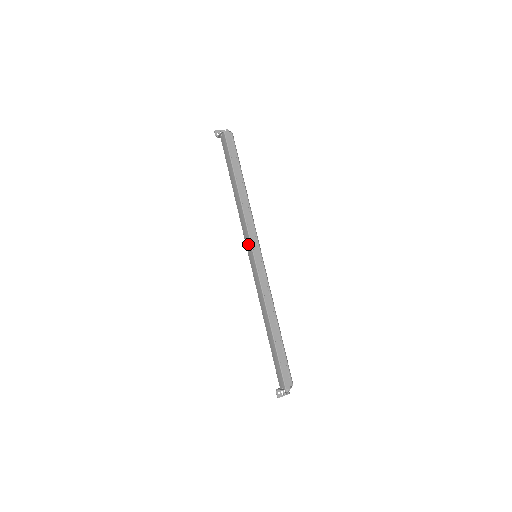
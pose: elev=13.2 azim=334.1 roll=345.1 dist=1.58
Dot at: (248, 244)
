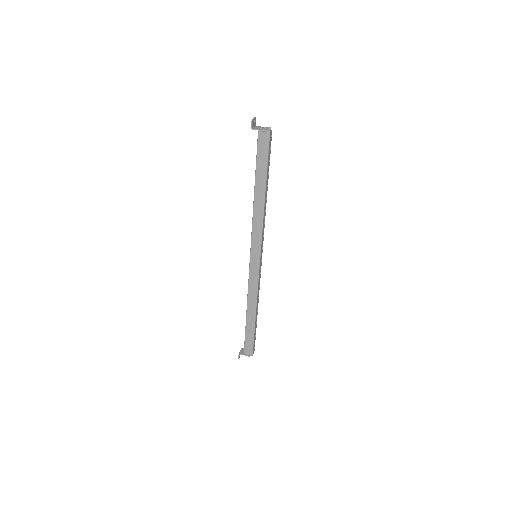
Dot at: (256, 248)
